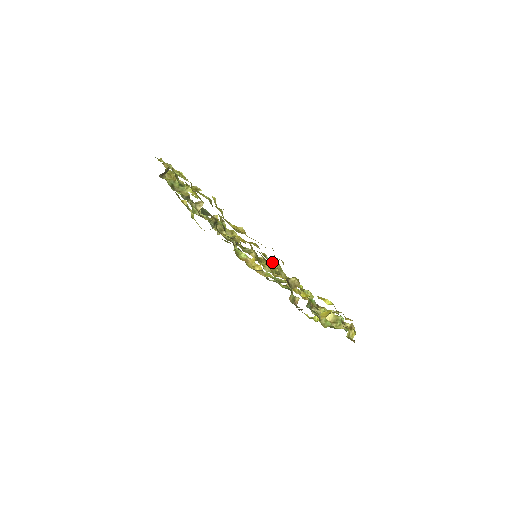
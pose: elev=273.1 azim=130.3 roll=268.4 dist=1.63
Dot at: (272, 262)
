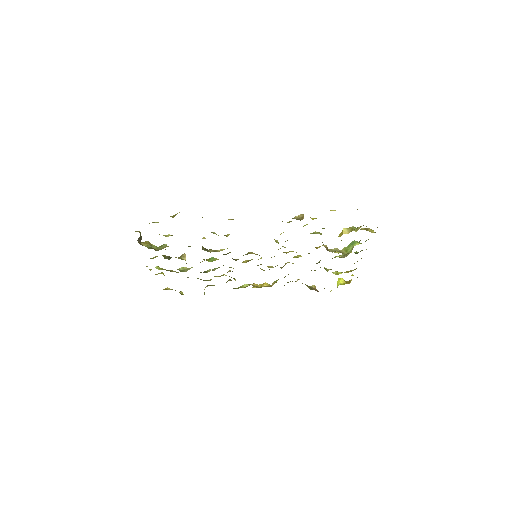
Dot at: occluded
